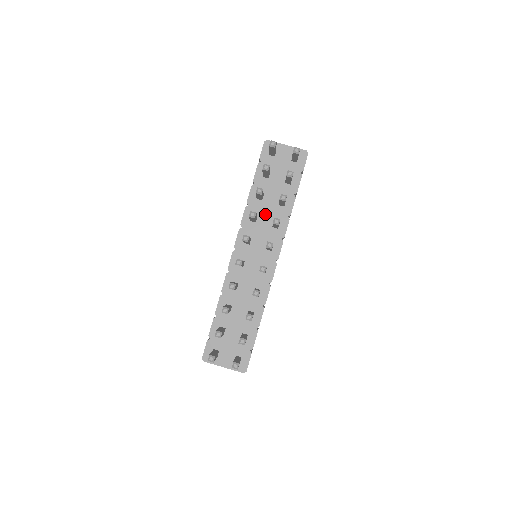
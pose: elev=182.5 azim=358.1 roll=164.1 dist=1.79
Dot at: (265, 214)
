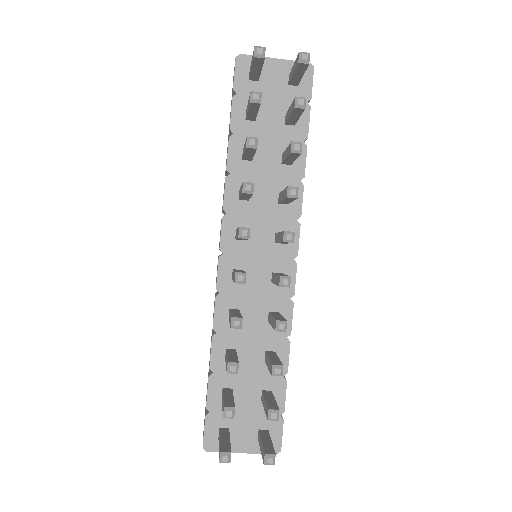
Dot at: (261, 183)
